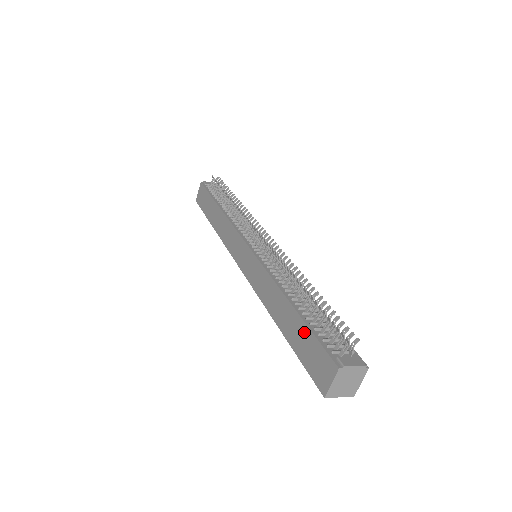
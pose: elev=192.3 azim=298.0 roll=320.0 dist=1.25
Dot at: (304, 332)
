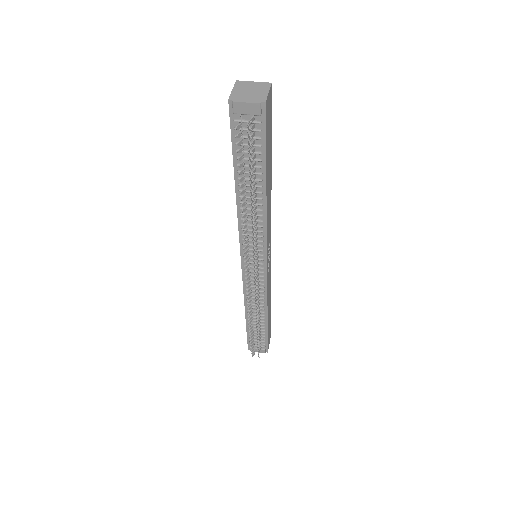
Dot at: occluded
